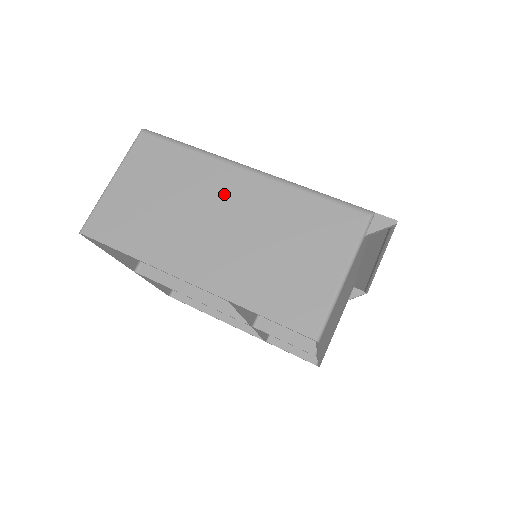
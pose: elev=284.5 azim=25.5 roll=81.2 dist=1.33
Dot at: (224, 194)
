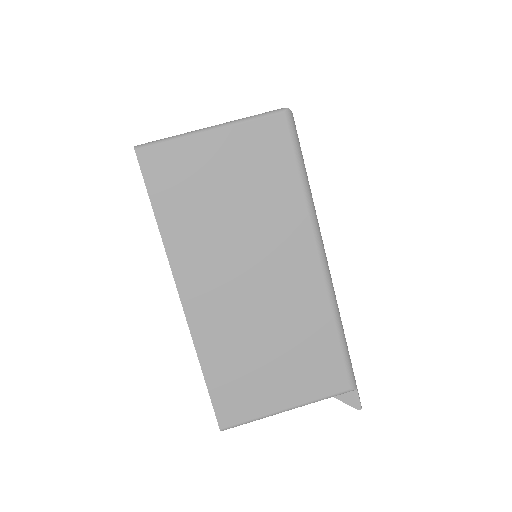
Dot at: (282, 258)
